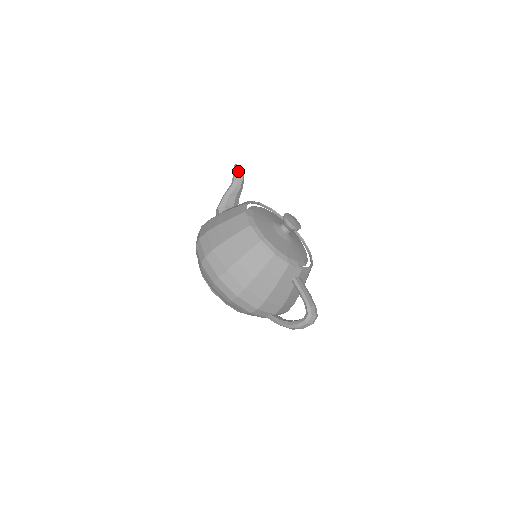
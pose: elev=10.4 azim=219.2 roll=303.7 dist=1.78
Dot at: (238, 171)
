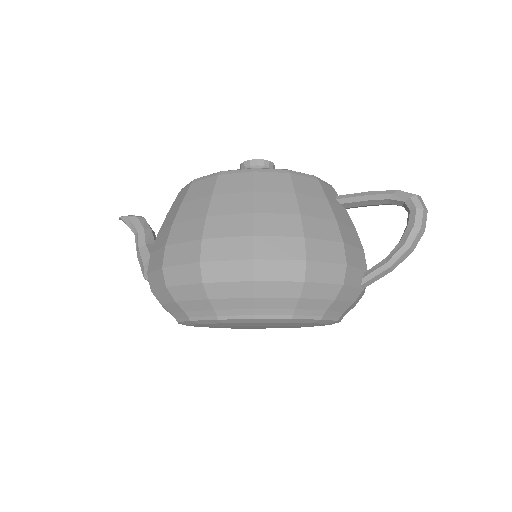
Dot at: (130, 215)
